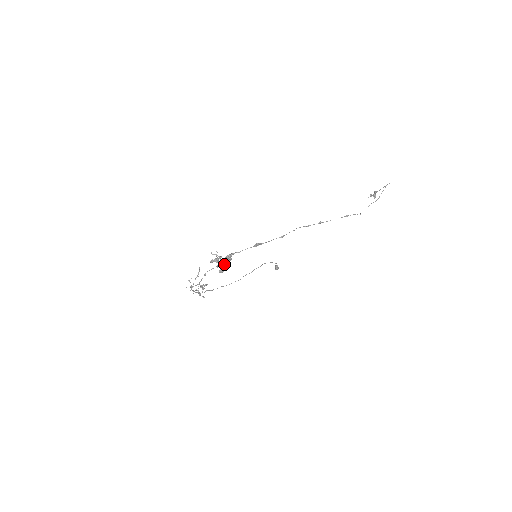
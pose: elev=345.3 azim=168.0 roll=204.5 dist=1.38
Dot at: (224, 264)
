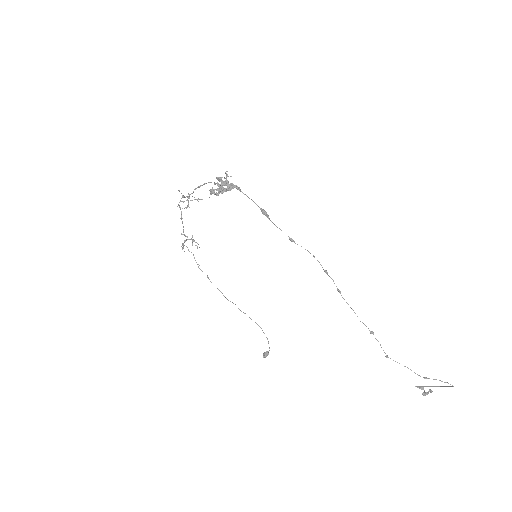
Dot at: (221, 184)
